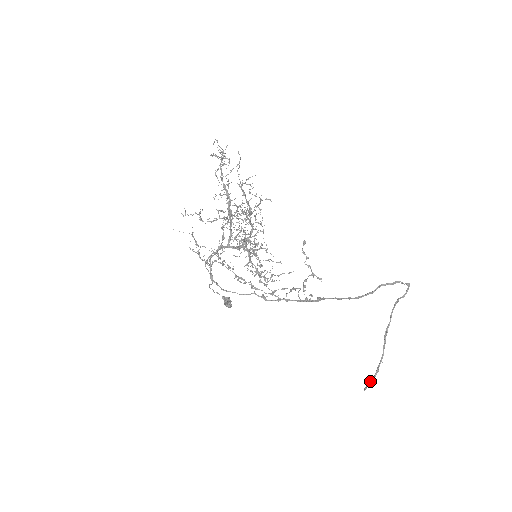
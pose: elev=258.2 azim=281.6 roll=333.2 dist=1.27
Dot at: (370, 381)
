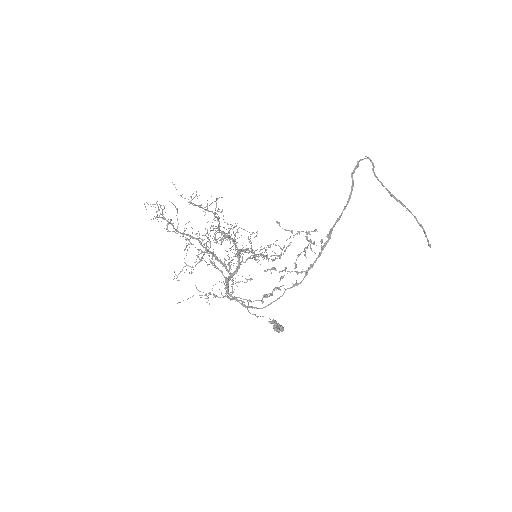
Dot at: occluded
